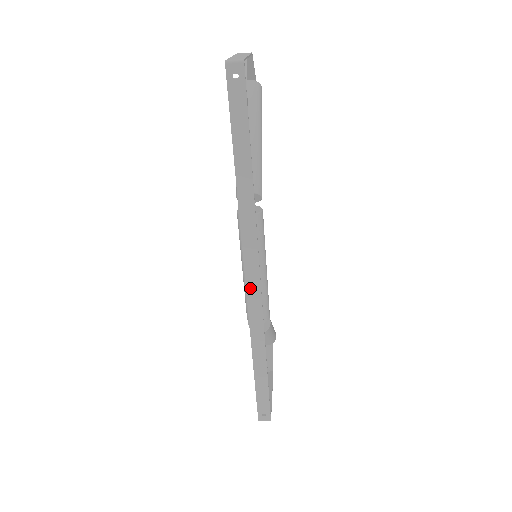
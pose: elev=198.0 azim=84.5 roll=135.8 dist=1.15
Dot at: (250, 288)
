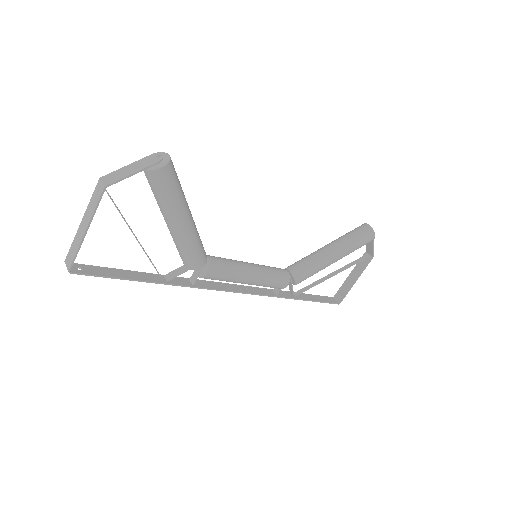
Dot at: (241, 288)
